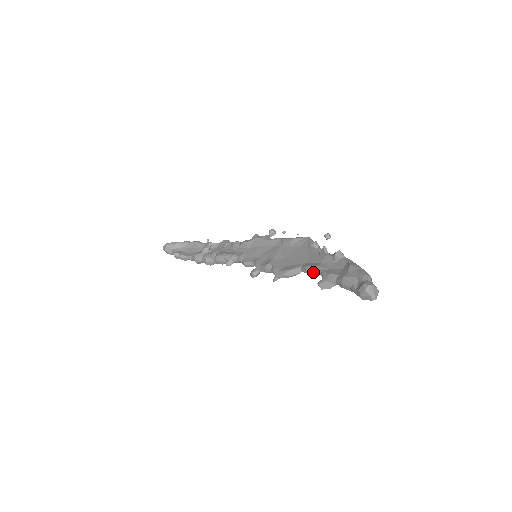
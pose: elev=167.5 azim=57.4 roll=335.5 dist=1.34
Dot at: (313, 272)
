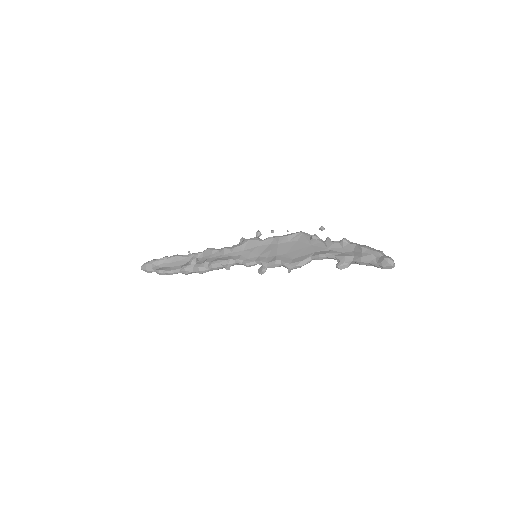
Dot at: (325, 258)
